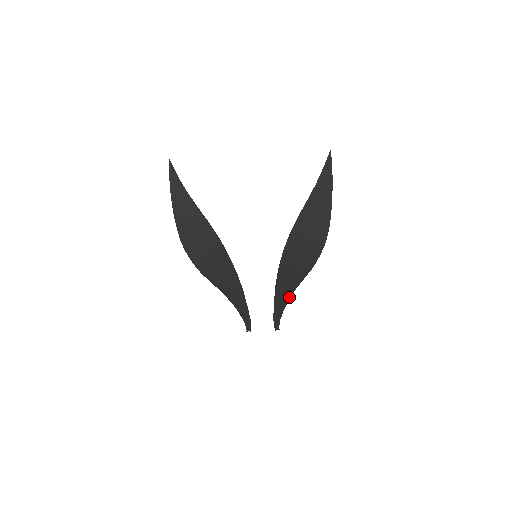
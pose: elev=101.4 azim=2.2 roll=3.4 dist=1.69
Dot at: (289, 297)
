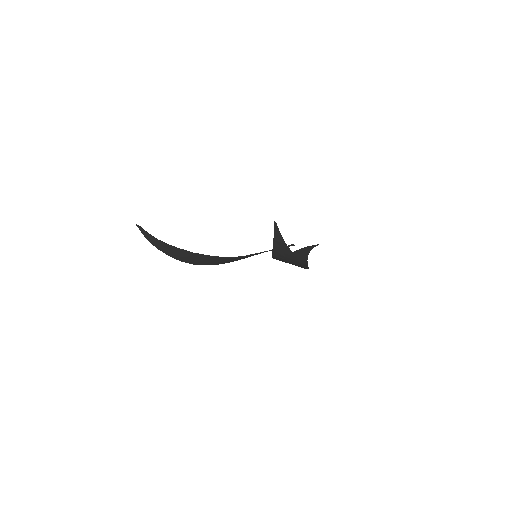
Dot at: (307, 255)
